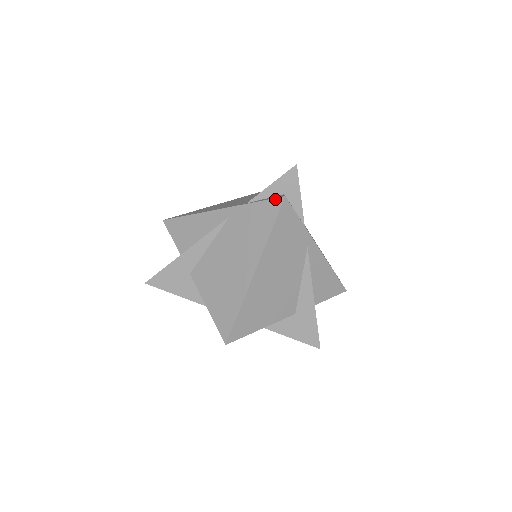
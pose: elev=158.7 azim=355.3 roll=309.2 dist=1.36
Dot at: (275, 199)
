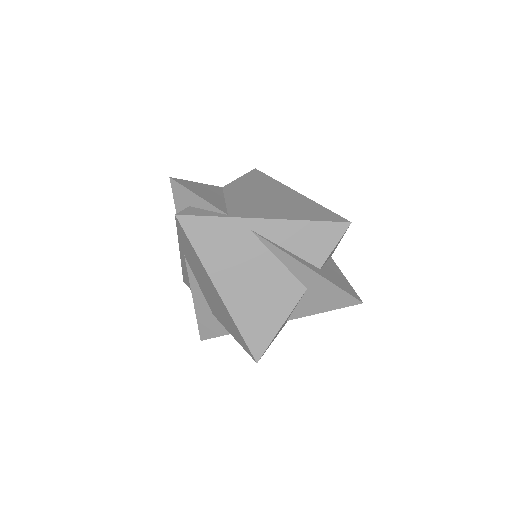
Dot at: (176, 222)
